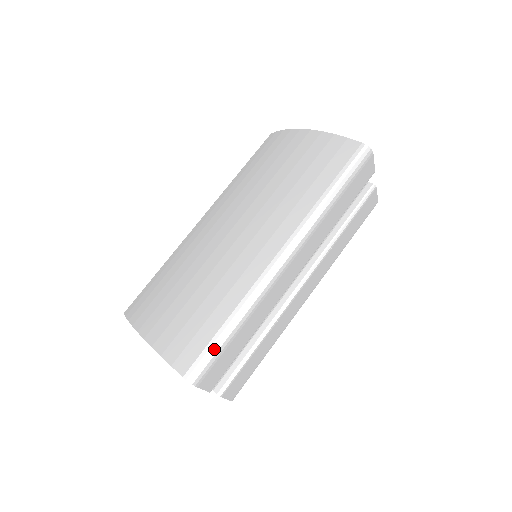
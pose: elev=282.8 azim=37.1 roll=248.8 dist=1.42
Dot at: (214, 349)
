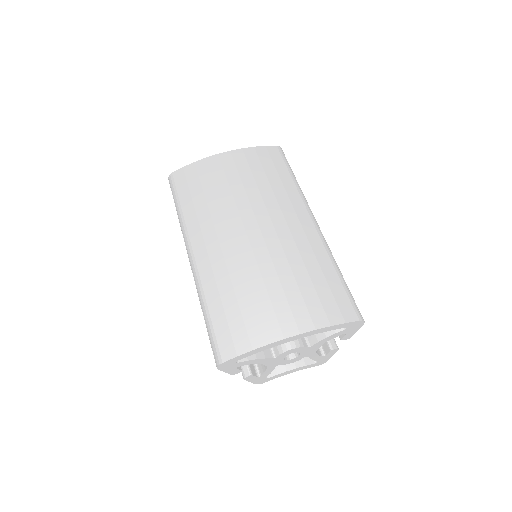
Dot at: (350, 293)
